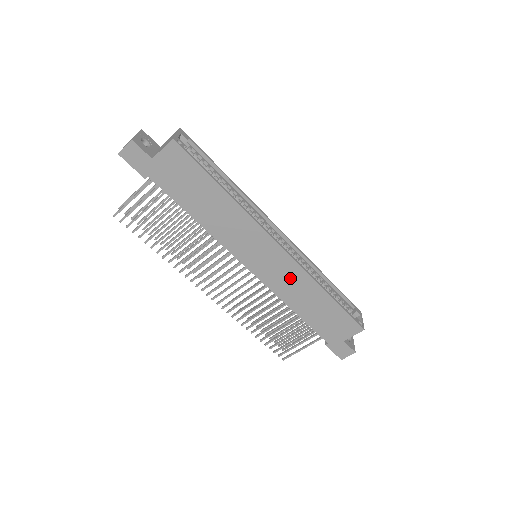
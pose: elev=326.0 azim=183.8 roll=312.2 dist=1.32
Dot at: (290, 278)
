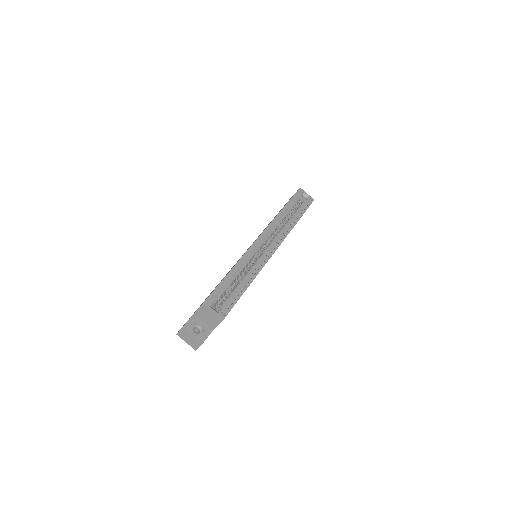
Dot at: occluded
